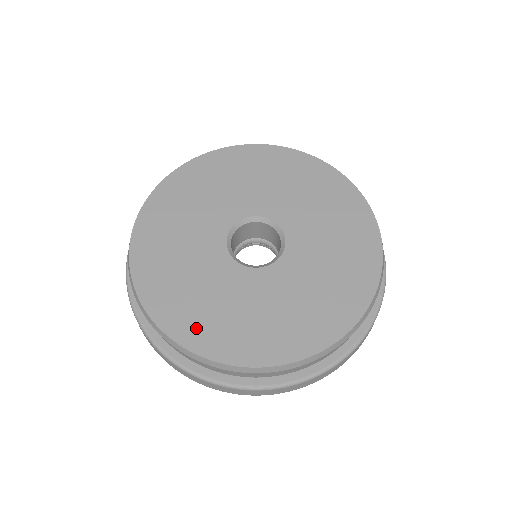
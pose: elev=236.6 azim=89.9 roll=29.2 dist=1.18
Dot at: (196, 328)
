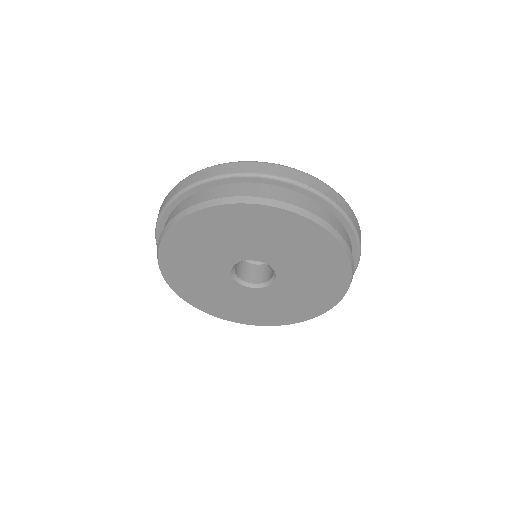
Dot at: (256, 318)
